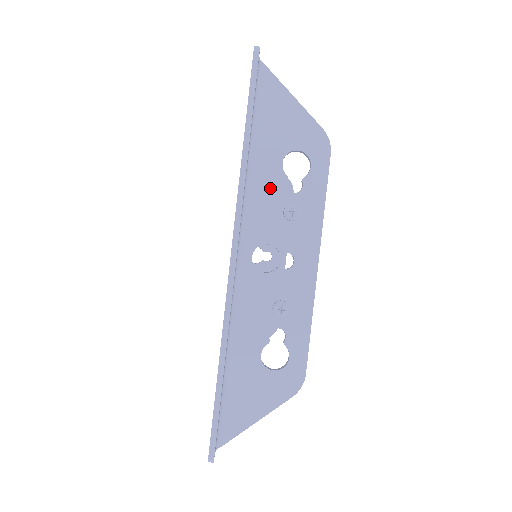
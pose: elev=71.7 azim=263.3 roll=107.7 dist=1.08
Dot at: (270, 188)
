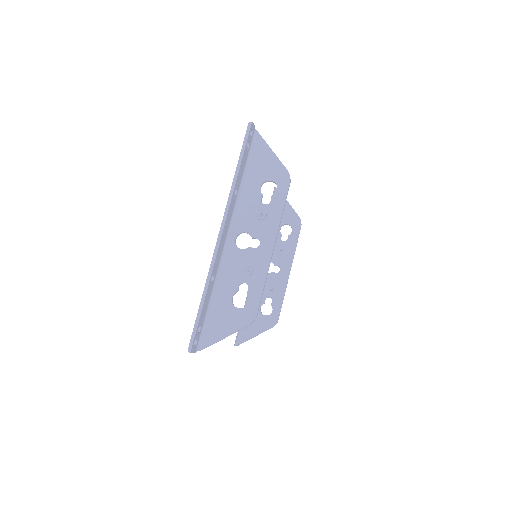
Dot at: (252, 200)
